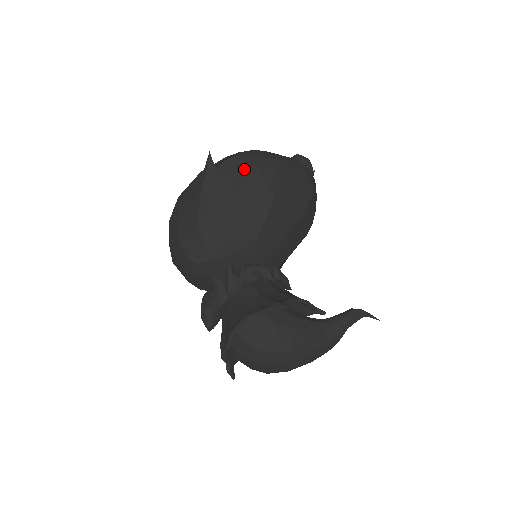
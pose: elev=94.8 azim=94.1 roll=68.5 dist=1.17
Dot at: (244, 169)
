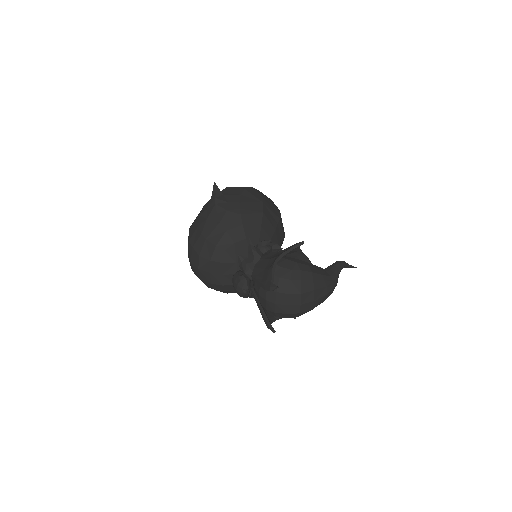
Dot at: (238, 190)
